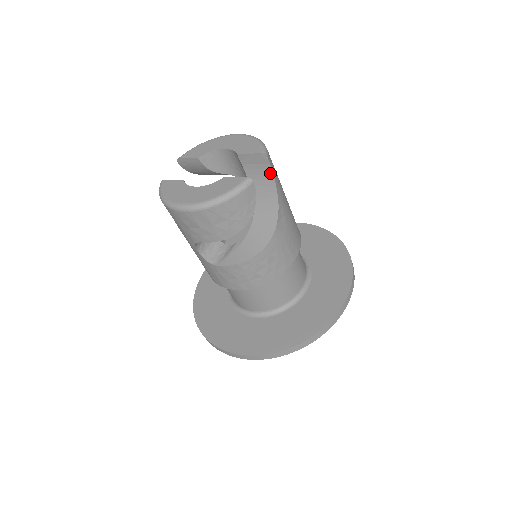
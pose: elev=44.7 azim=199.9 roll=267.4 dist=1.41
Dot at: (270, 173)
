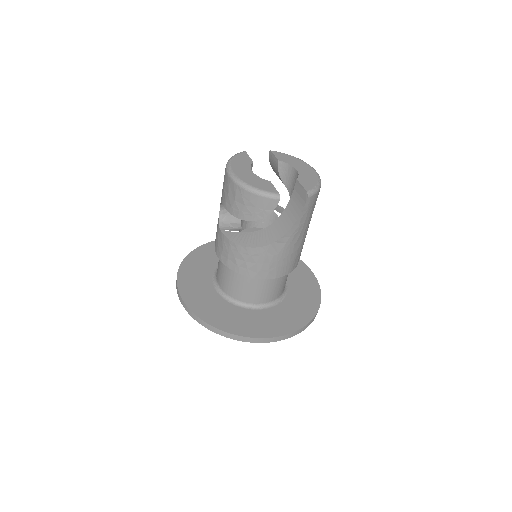
Dot at: (301, 209)
